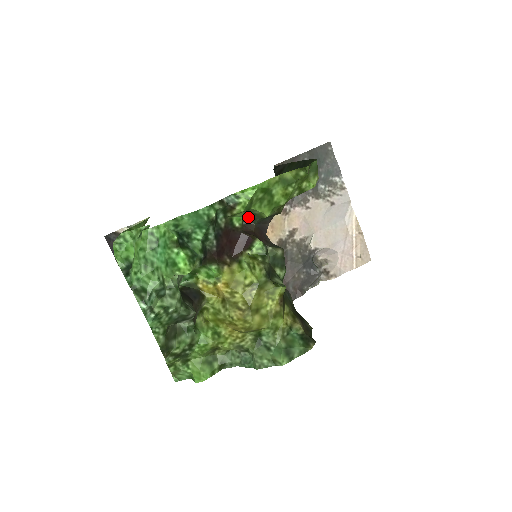
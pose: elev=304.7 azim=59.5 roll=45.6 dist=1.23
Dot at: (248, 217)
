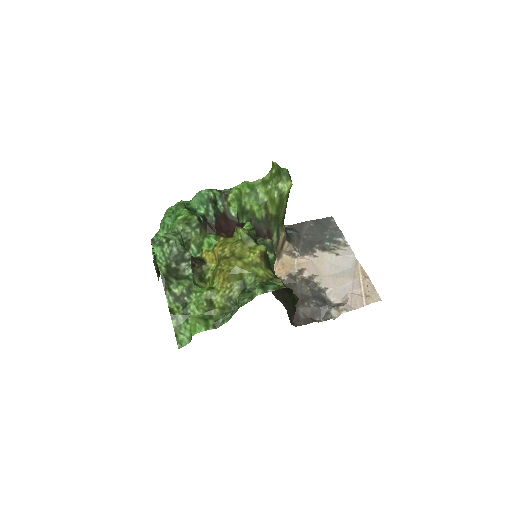
Dot at: (247, 221)
